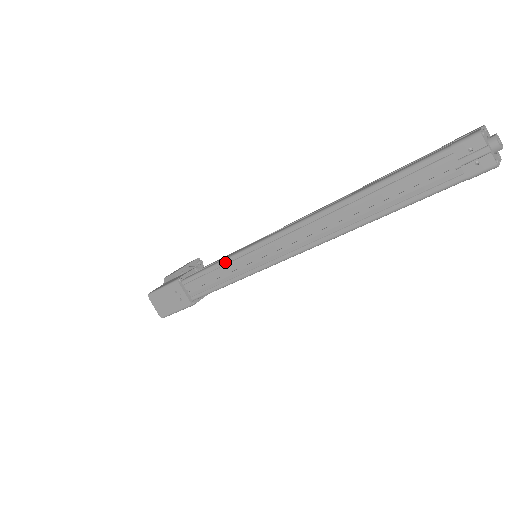
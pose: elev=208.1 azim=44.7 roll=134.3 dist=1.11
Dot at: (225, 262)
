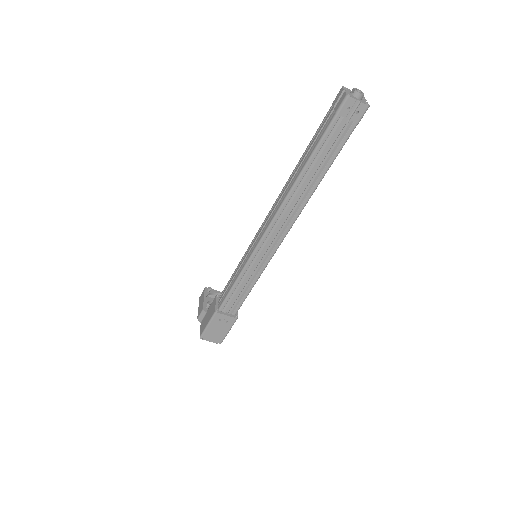
Dot at: (241, 276)
